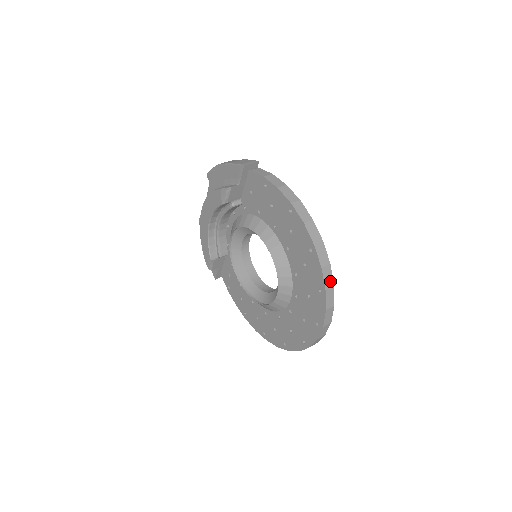
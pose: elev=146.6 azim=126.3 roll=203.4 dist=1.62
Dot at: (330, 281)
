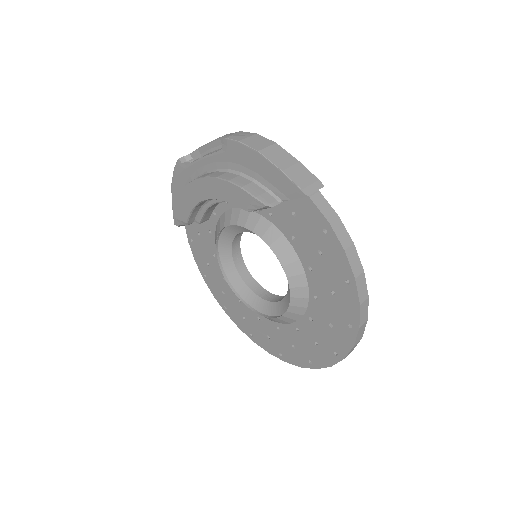
Dot at: (352, 350)
